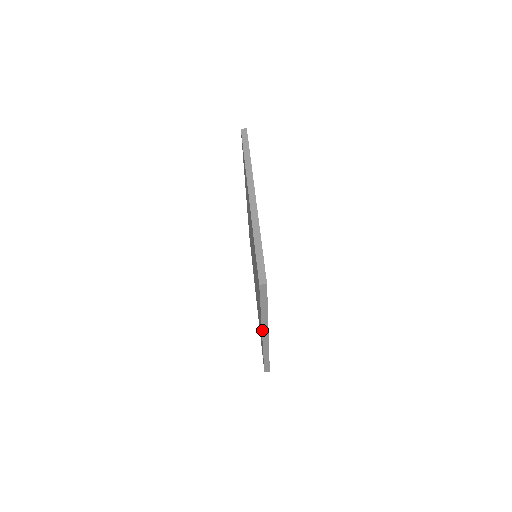
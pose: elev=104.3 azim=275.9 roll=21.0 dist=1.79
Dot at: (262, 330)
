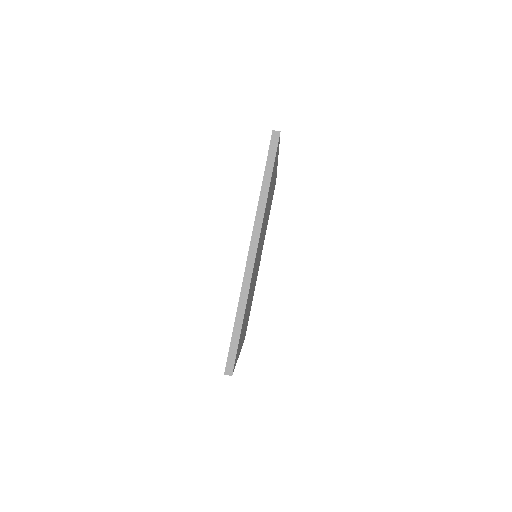
Dot at: occluded
